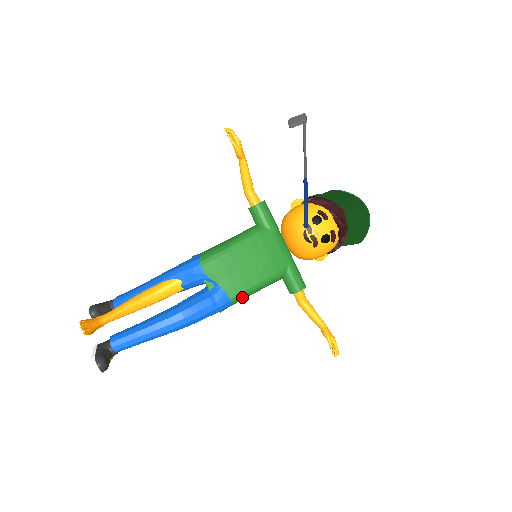
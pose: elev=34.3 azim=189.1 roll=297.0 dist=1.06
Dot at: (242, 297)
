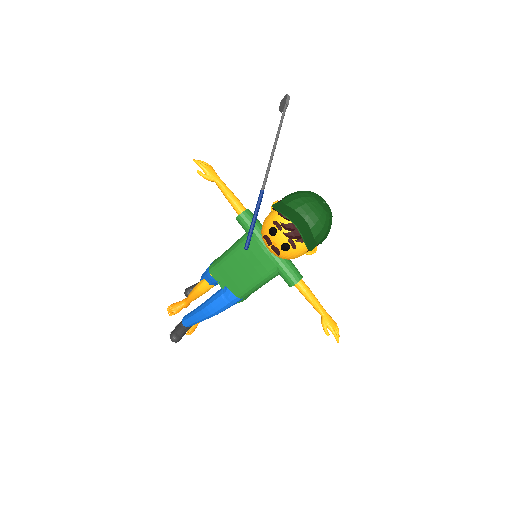
Dot at: (248, 292)
